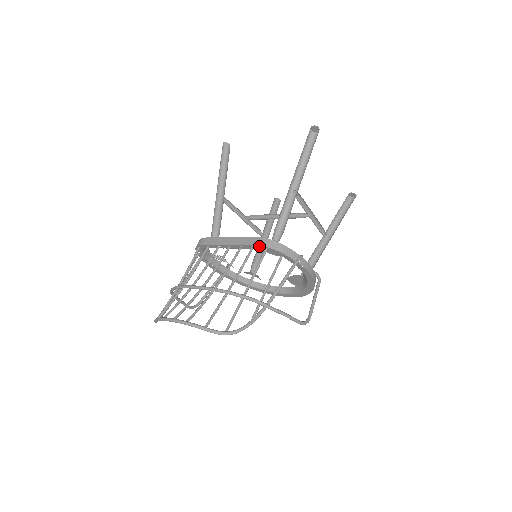
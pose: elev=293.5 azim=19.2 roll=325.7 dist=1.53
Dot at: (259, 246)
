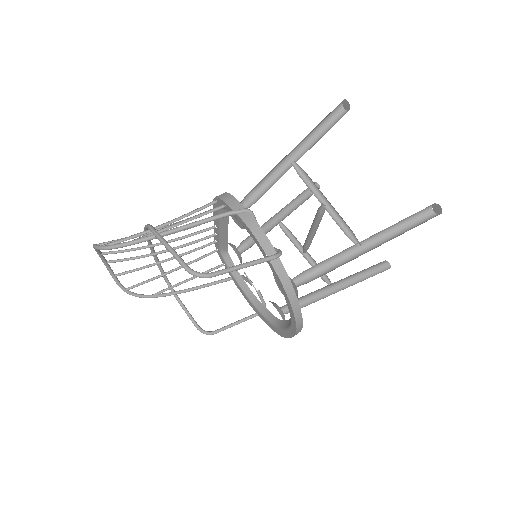
Dot at: occluded
